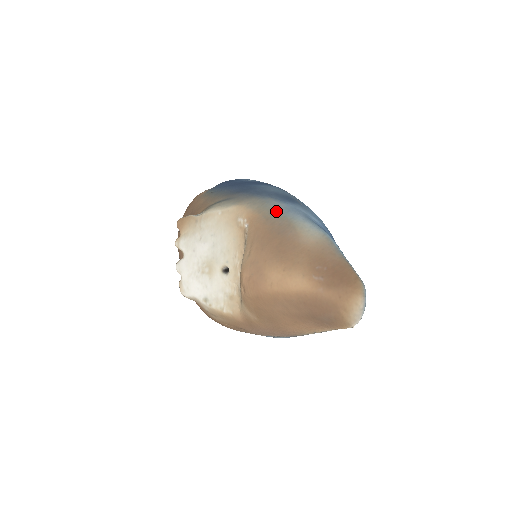
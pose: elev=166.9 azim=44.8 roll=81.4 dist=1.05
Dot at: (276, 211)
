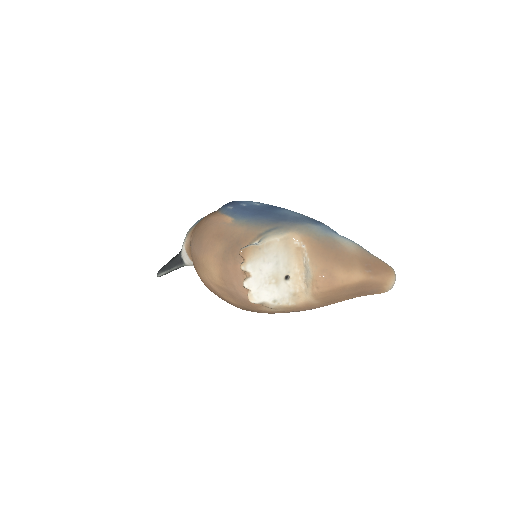
Dot at: (319, 233)
